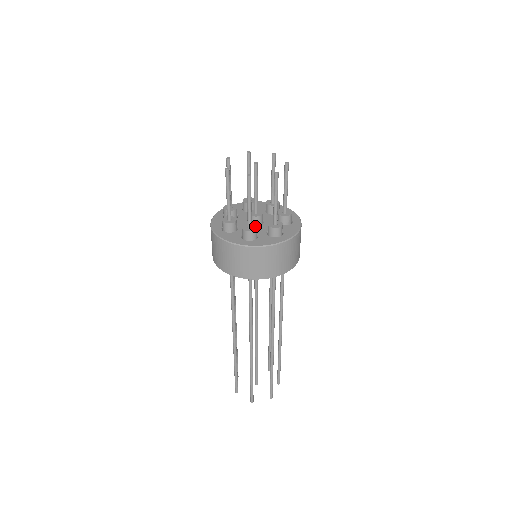
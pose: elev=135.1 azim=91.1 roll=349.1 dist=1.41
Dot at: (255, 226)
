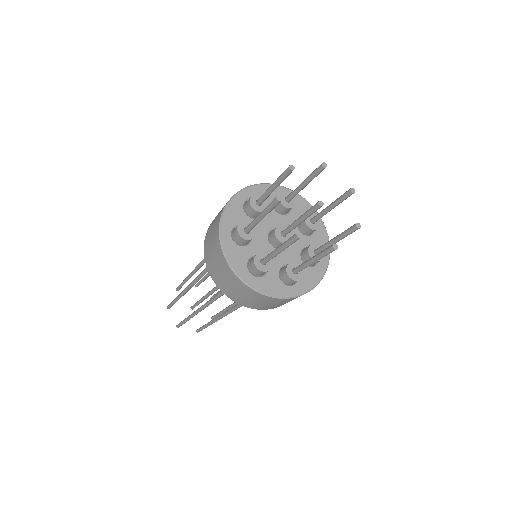
Dot at: occluded
